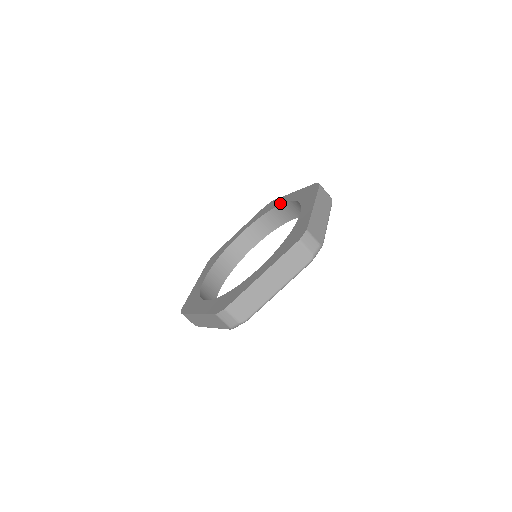
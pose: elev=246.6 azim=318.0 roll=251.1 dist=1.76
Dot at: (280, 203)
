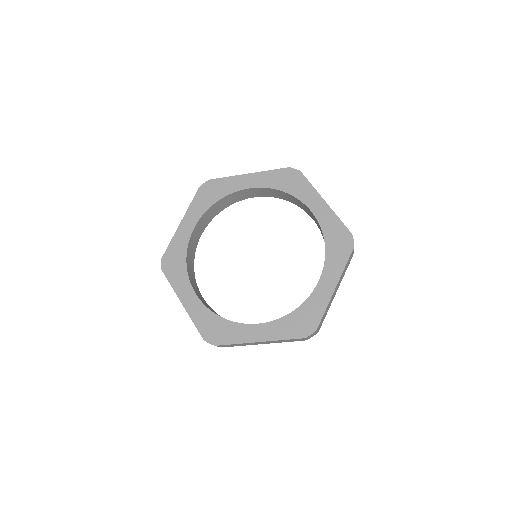
Dot at: (239, 188)
